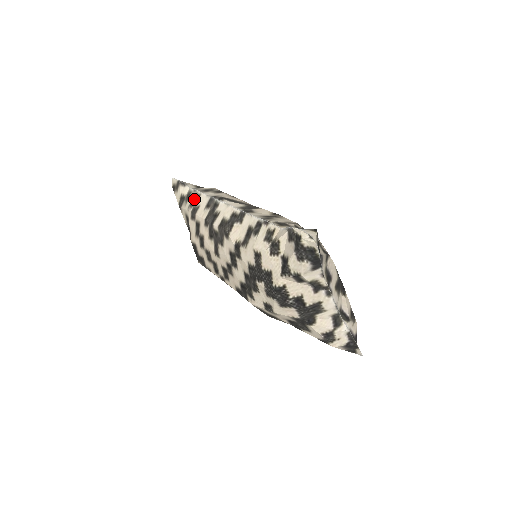
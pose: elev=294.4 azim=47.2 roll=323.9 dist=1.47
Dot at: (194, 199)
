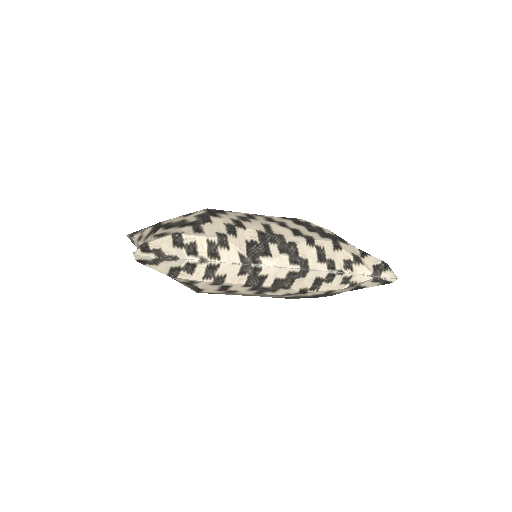
Dot at: (210, 270)
